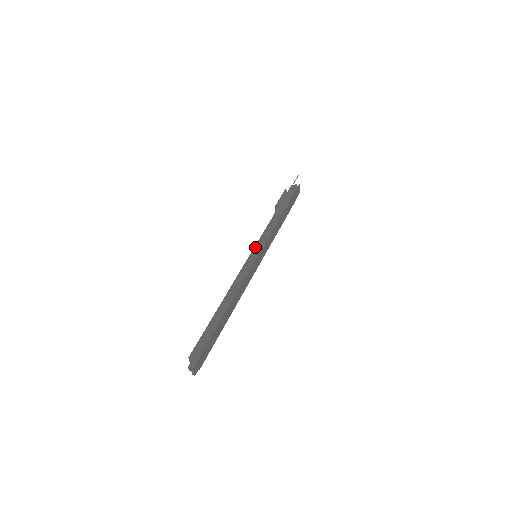
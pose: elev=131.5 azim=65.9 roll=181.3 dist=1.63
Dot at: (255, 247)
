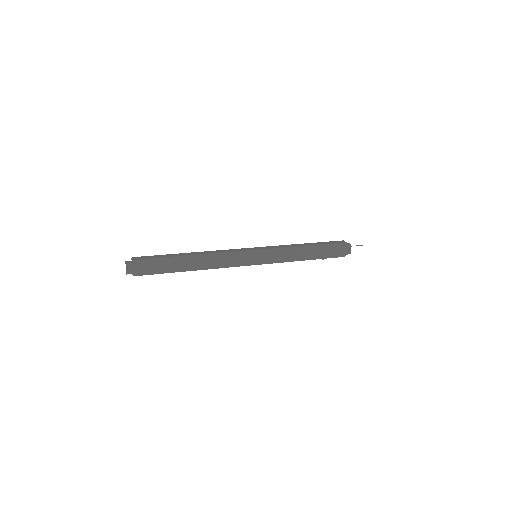
Dot at: (258, 247)
